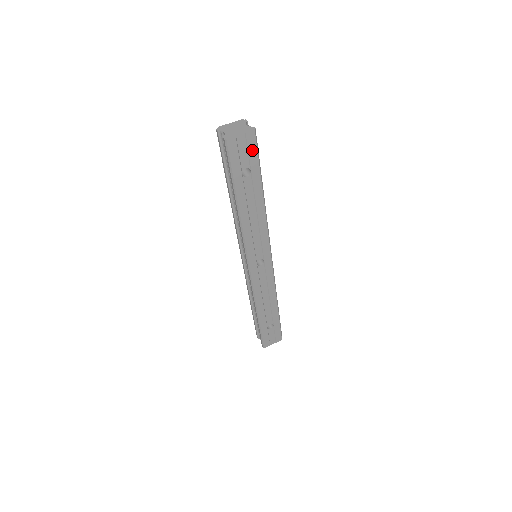
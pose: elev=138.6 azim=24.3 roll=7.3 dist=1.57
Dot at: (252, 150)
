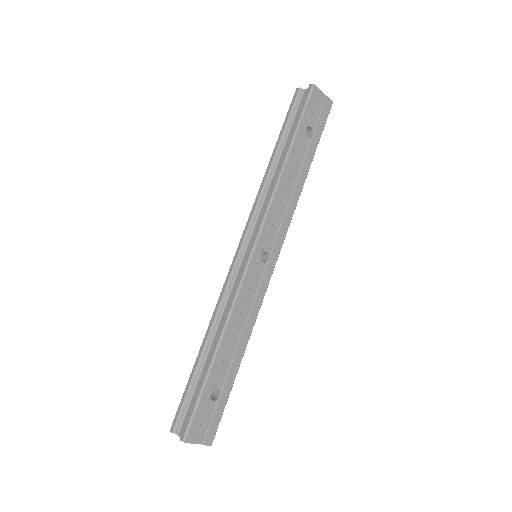
Dot at: (323, 117)
